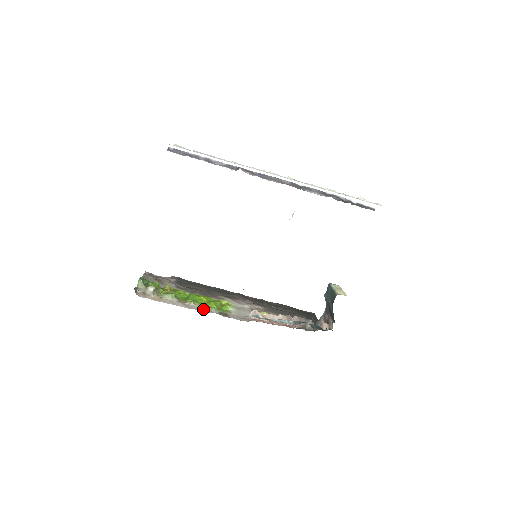
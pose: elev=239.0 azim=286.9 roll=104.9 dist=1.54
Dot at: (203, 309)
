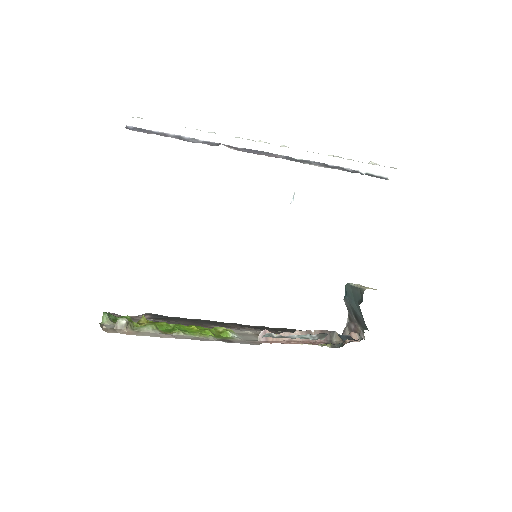
Dot at: (197, 338)
